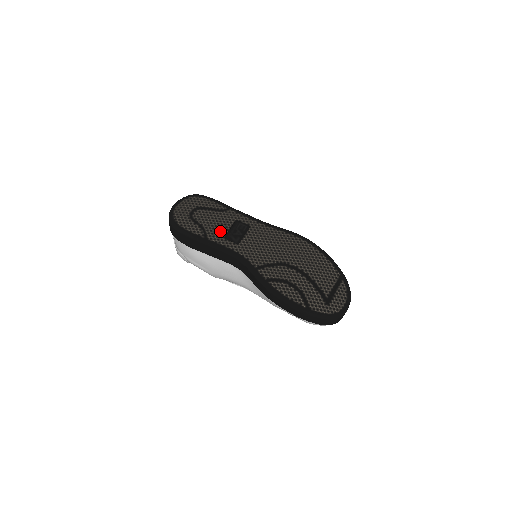
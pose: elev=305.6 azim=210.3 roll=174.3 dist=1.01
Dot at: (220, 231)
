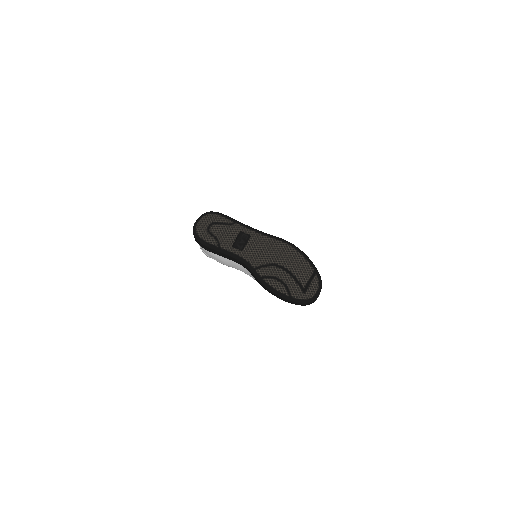
Dot at: (229, 241)
